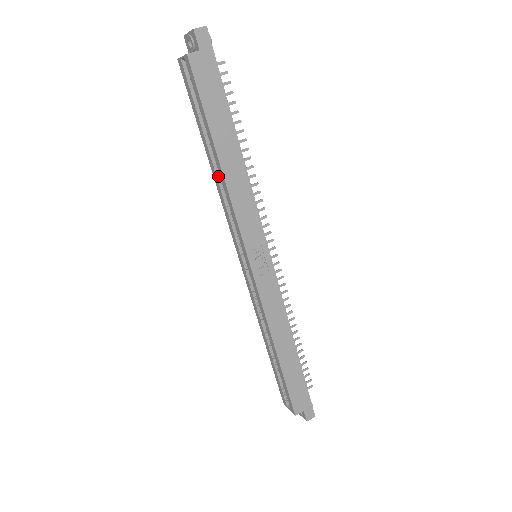
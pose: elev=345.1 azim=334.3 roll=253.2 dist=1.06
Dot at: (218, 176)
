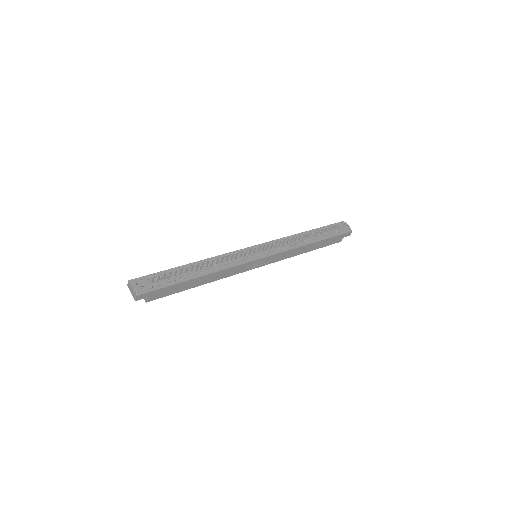
Dot at: occluded
